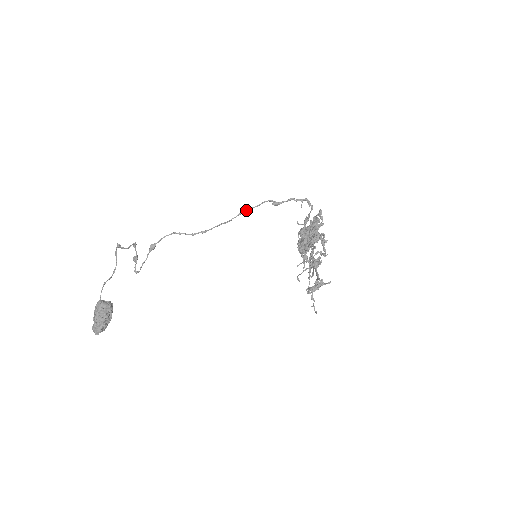
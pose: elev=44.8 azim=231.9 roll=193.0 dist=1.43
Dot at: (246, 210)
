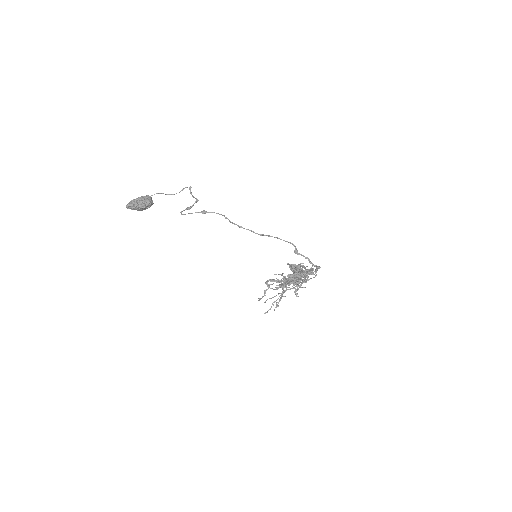
Dot at: (276, 237)
